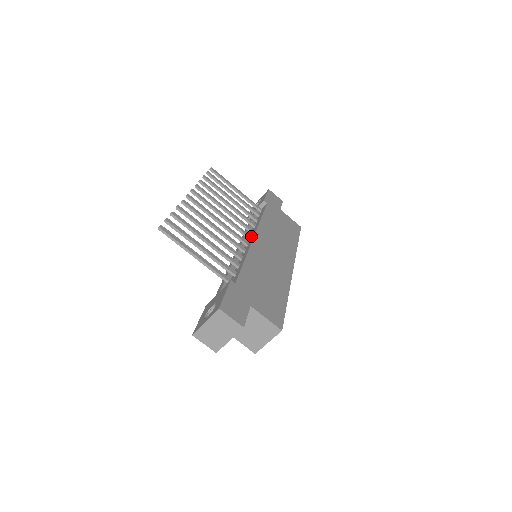
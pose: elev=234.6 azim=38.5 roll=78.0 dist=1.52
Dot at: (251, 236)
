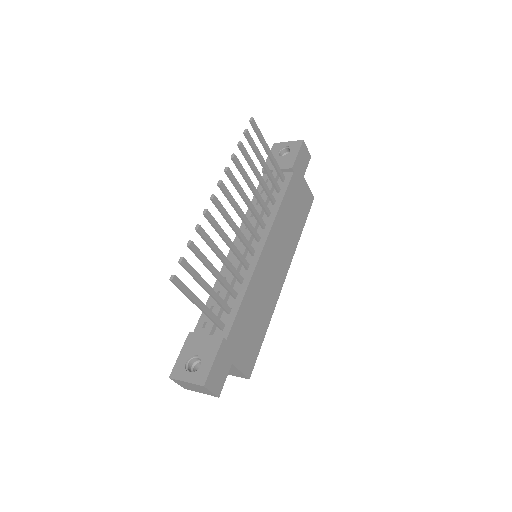
Dot at: (261, 237)
